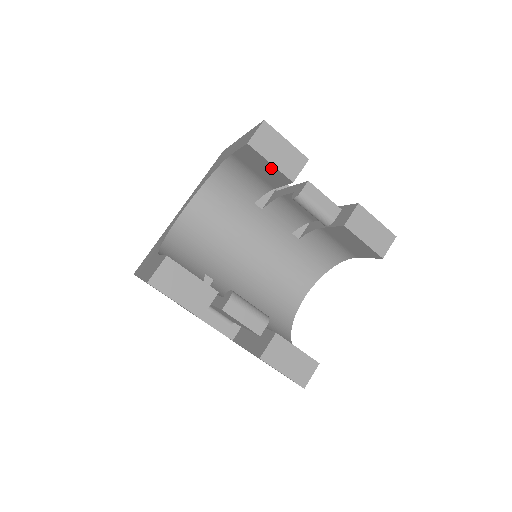
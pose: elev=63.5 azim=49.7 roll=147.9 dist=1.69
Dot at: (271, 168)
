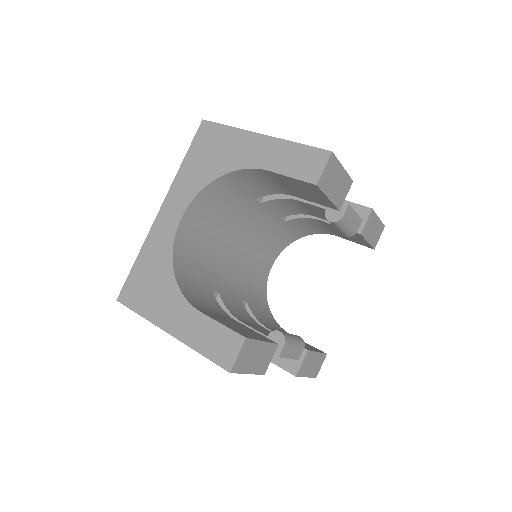
Dot at: (322, 198)
